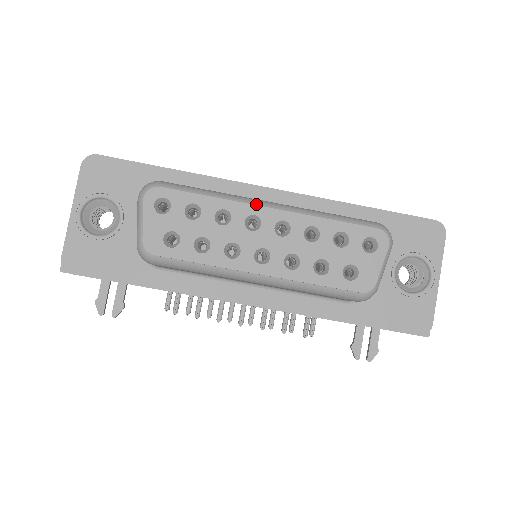
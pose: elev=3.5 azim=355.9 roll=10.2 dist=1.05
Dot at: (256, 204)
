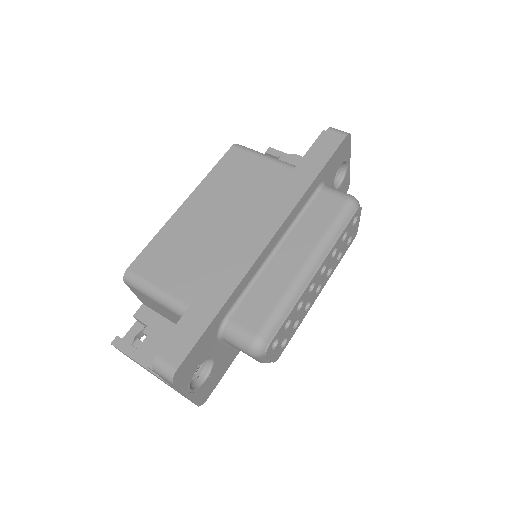
Dot at: (309, 279)
